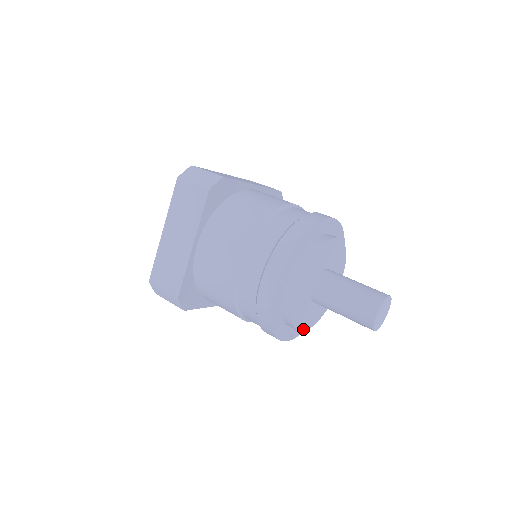
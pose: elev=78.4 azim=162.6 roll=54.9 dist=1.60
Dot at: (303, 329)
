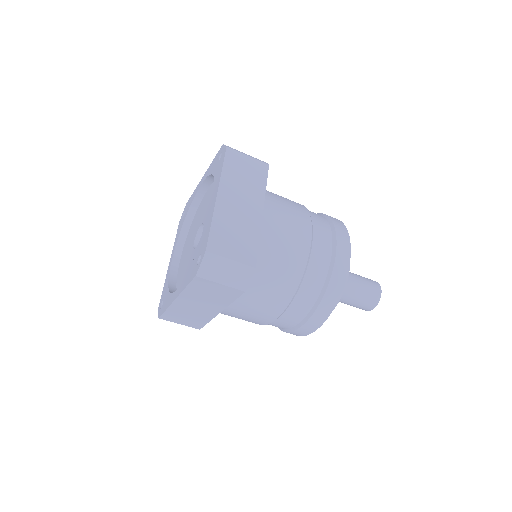
Dot at: occluded
